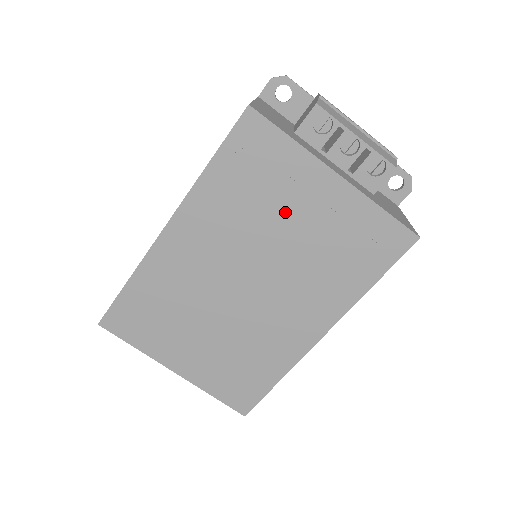
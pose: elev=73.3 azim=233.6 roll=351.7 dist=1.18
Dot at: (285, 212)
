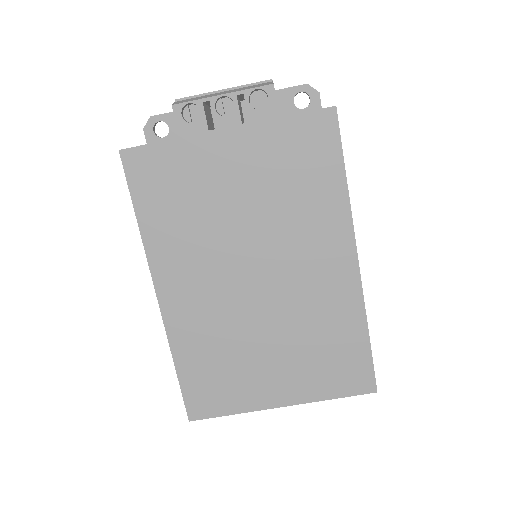
Dot at: (221, 195)
